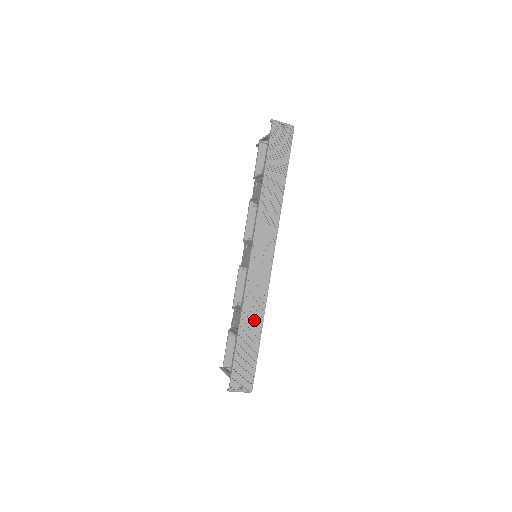
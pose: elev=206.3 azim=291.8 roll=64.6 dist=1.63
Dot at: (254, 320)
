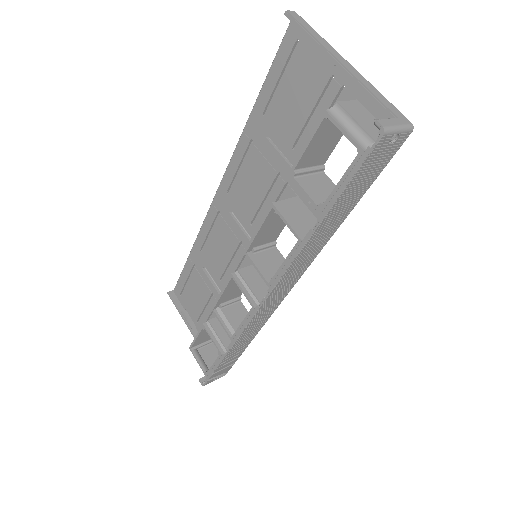
Dot at: (245, 341)
